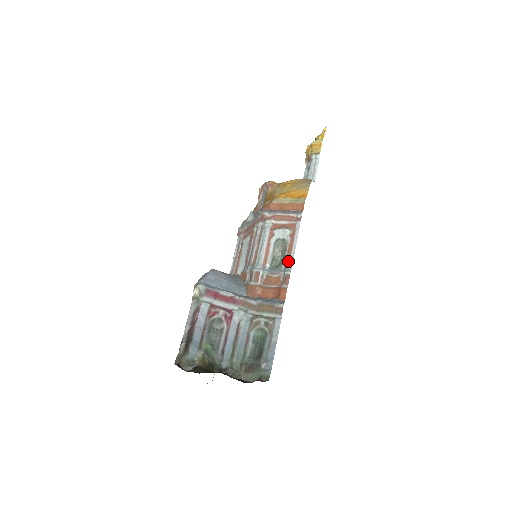
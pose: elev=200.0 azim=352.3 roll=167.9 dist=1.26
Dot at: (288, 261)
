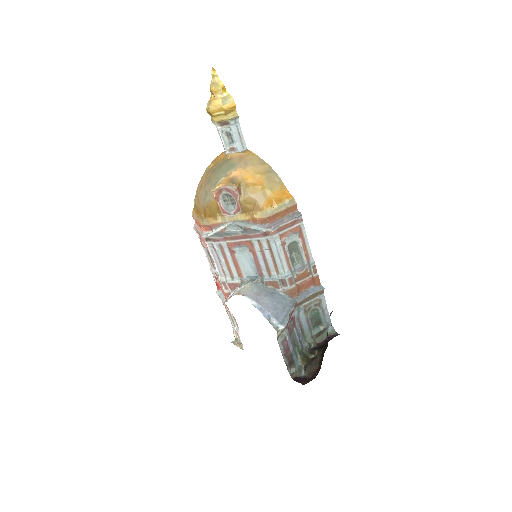
Dot at: (308, 256)
